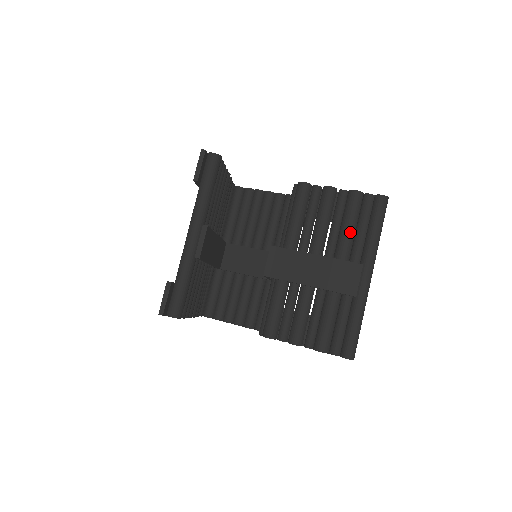
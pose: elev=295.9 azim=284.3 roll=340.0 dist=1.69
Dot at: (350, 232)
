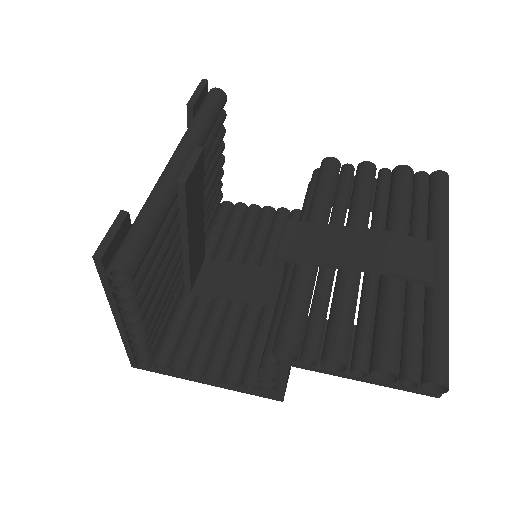
Dot at: (406, 207)
